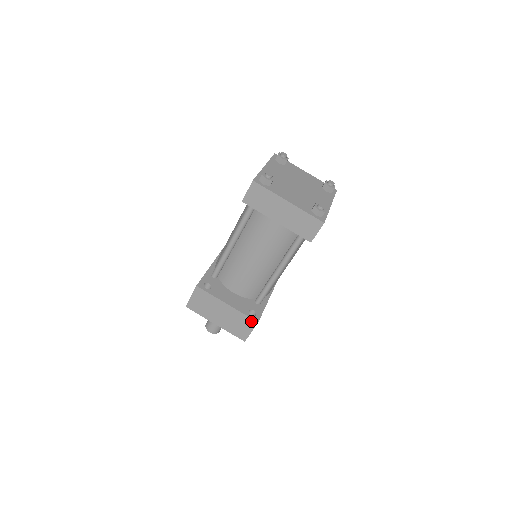
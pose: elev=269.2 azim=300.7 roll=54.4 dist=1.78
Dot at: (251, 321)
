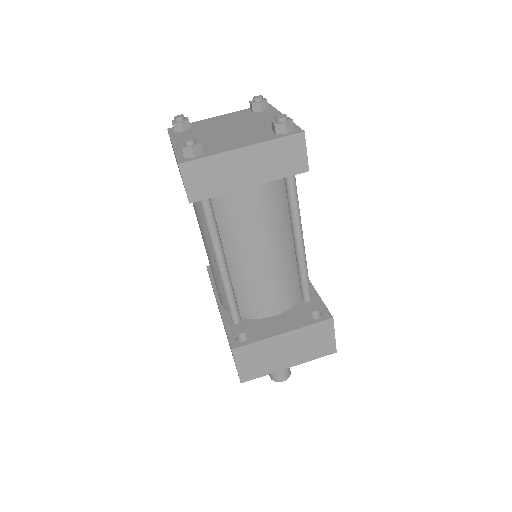
Dot at: (324, 324)
